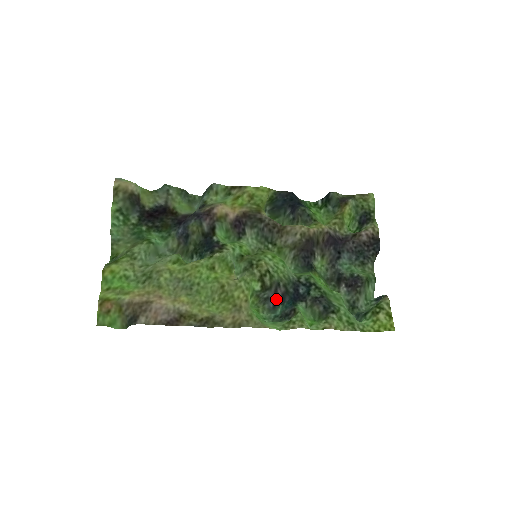
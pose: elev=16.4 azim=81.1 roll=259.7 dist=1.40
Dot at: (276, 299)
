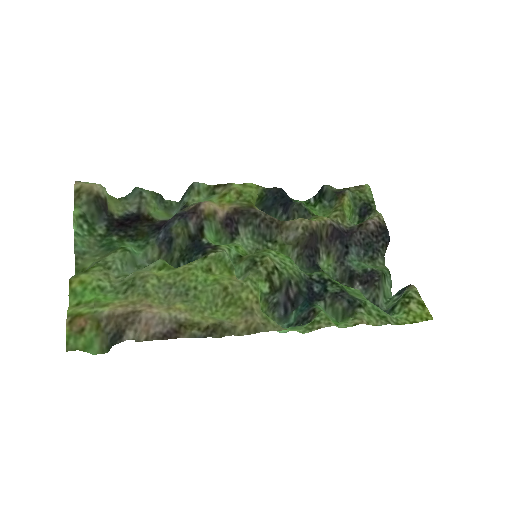
Dot at: (288, 303)
